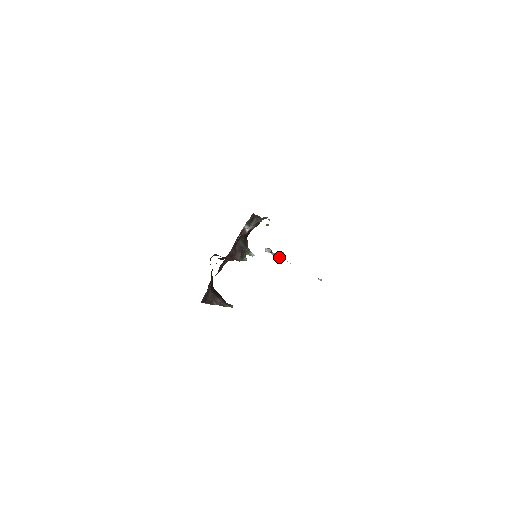
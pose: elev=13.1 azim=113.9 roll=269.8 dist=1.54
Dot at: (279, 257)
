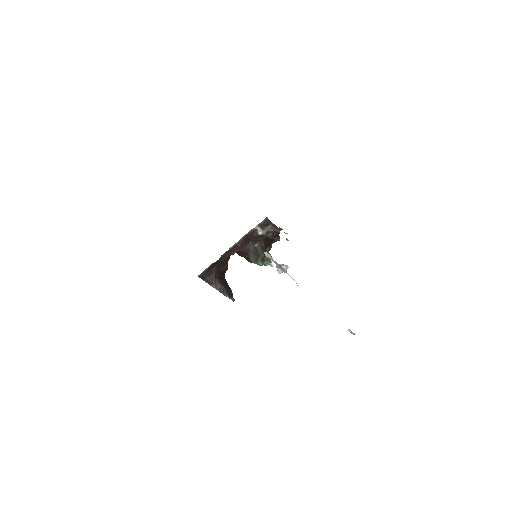
Dot at: (282, 270)
